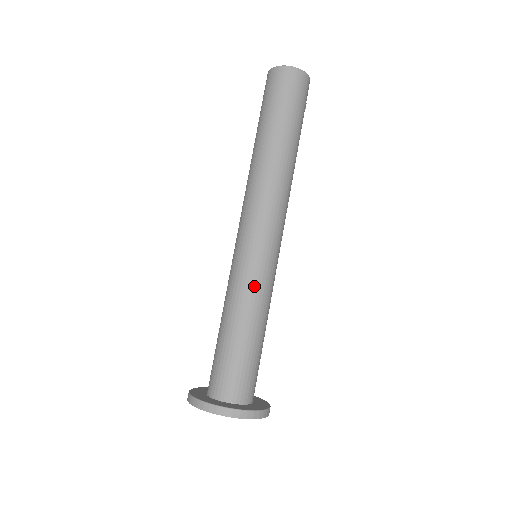
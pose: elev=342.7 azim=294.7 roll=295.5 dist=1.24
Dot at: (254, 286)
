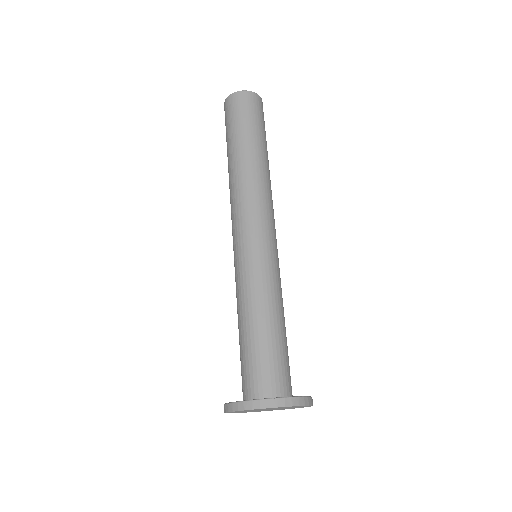
Dot at: (267, 278)
